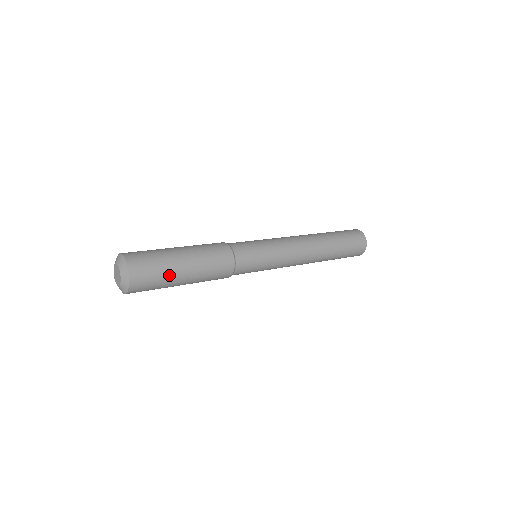
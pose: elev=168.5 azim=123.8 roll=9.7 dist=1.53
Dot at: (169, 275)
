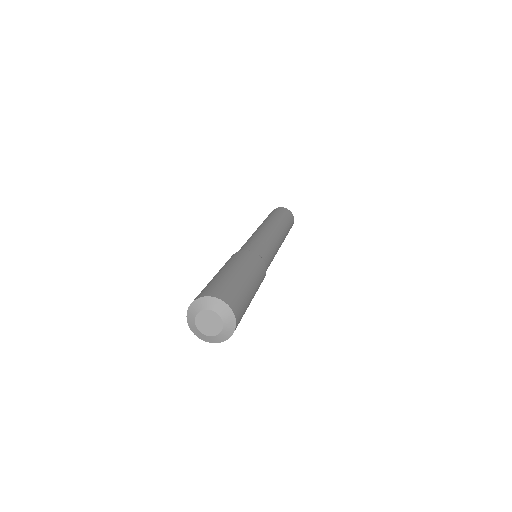
Dot at: occluded
